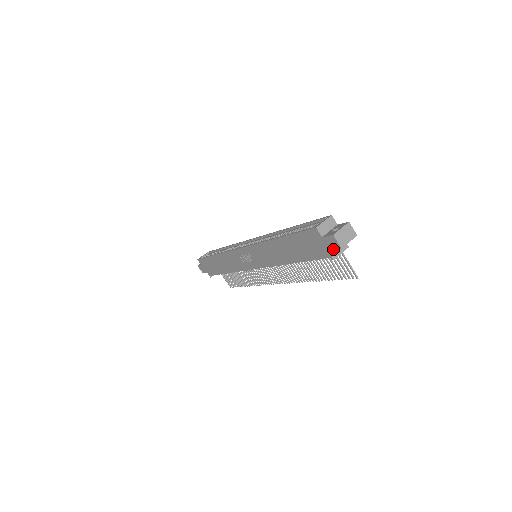
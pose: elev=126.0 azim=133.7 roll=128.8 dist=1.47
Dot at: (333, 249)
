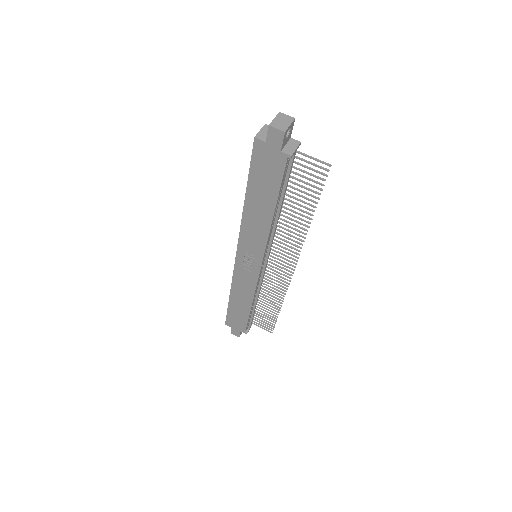
Dot at: (281, 143)
